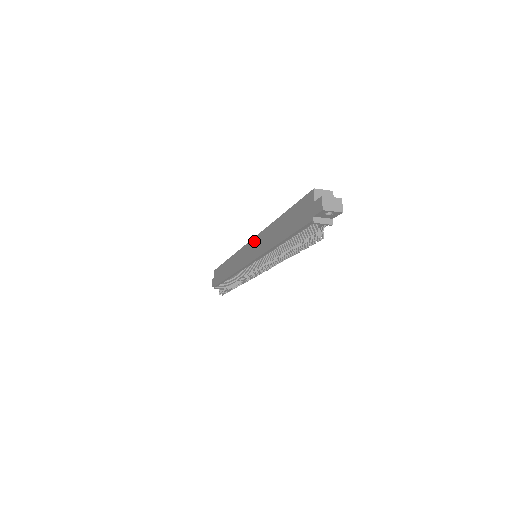
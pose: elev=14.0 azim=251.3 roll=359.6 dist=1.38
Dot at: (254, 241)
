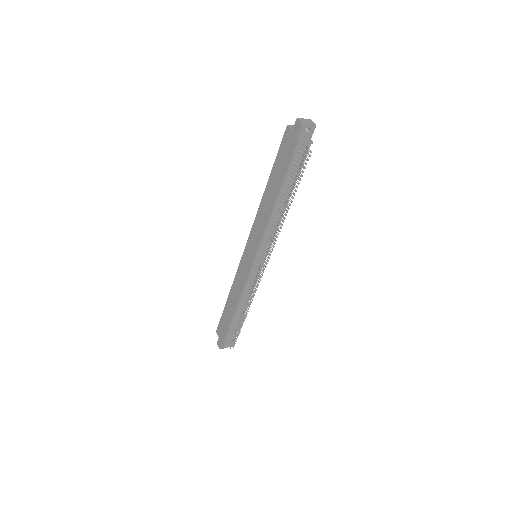
Dot at: (250, 238)
